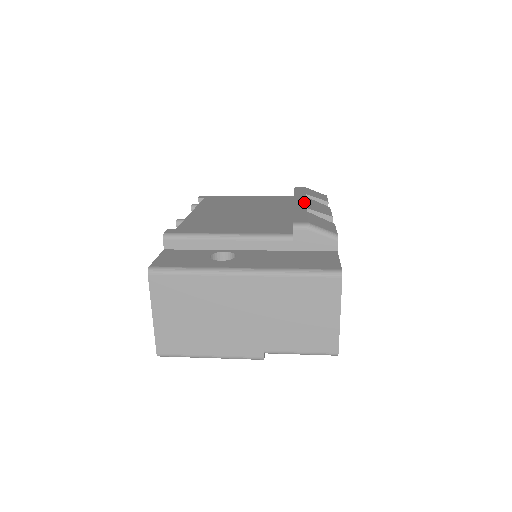
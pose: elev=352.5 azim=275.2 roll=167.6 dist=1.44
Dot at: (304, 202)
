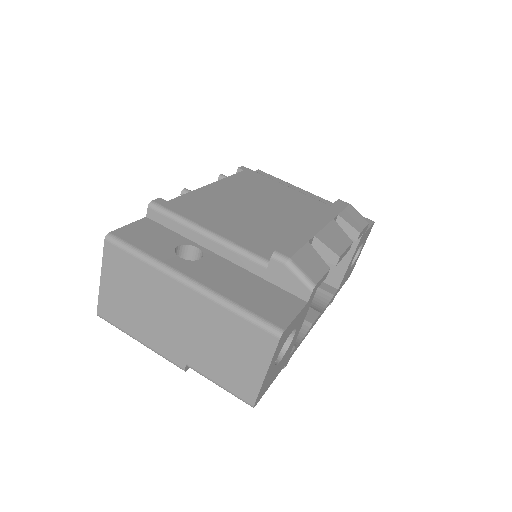
Dot at: (321, 226)
